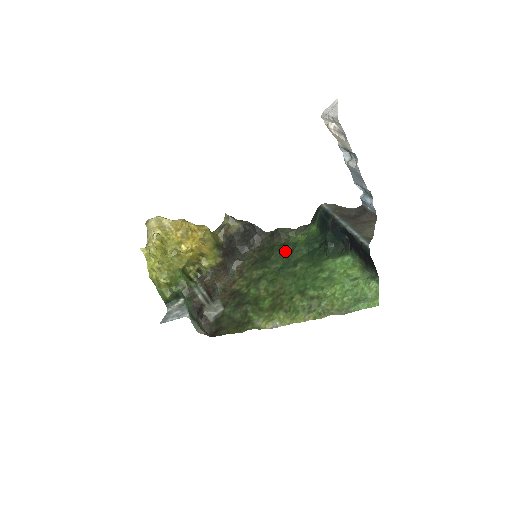
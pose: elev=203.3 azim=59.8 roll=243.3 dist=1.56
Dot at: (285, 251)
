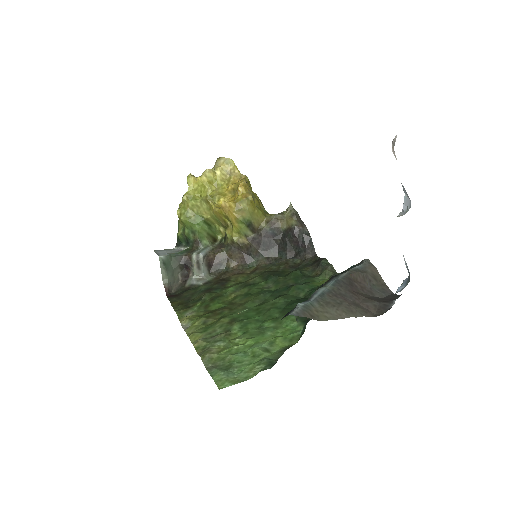
Dot at: (297, 281)
